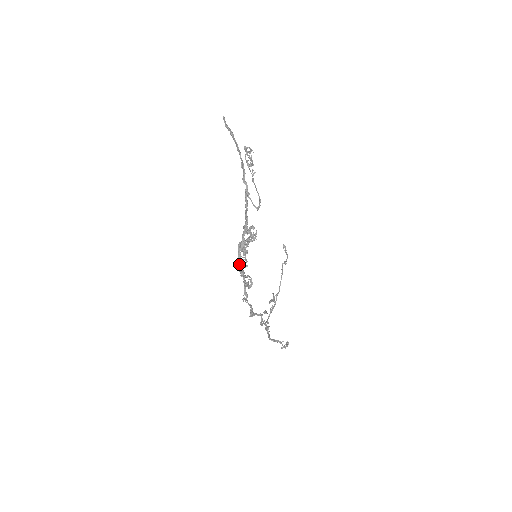
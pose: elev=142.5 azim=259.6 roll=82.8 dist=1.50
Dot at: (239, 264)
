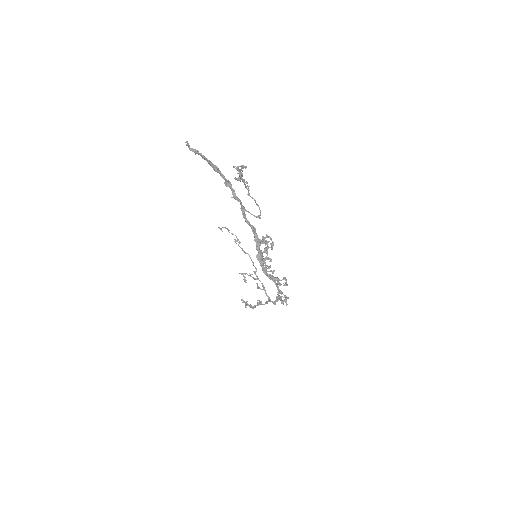
Dot at: (266, 273)
